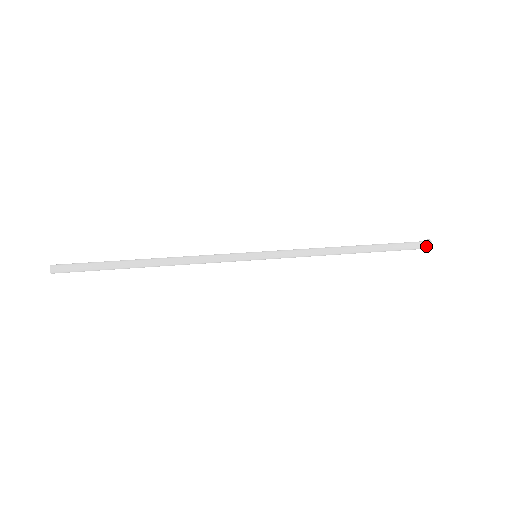
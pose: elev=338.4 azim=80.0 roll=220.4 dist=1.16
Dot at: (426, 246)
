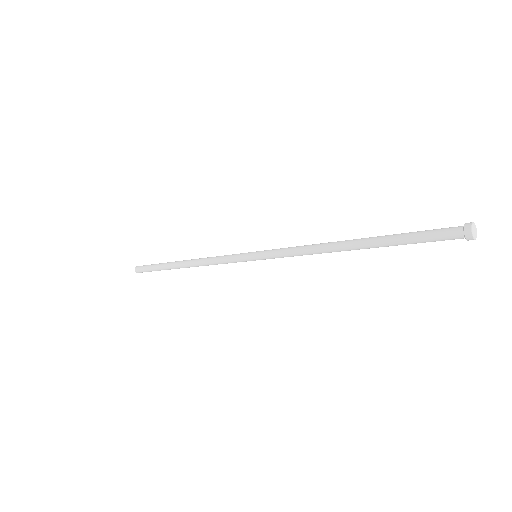
Dot at: (462, 233)
